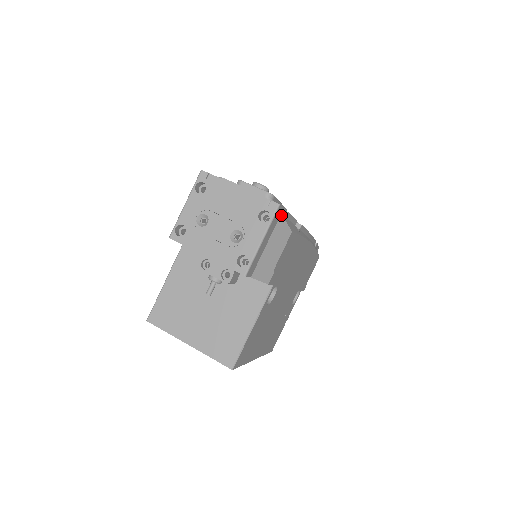
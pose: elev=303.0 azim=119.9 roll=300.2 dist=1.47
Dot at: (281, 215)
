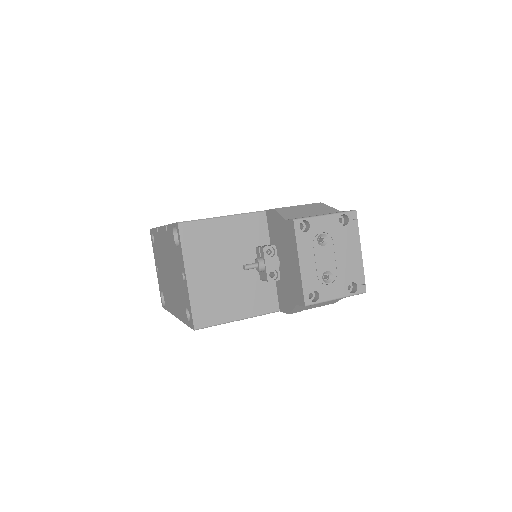
Dot at: occluded
